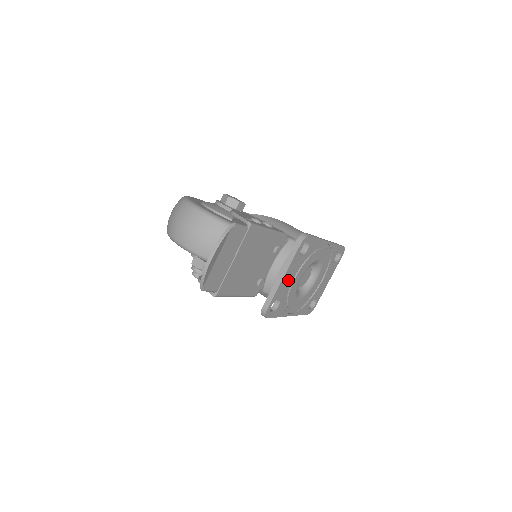
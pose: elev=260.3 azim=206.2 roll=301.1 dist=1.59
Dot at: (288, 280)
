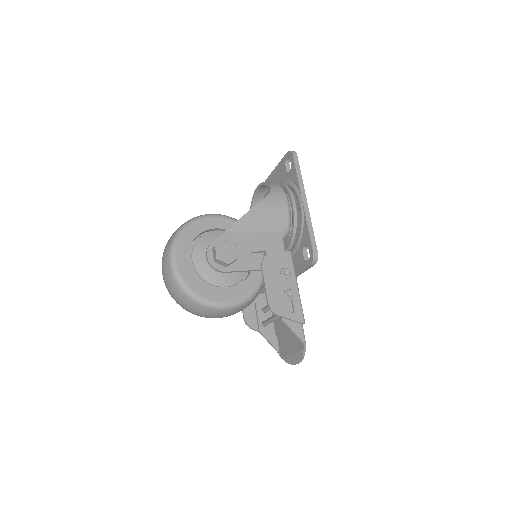
Dot at: occluded
